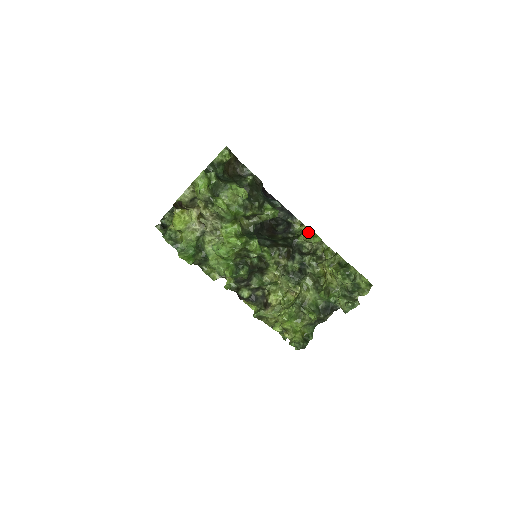
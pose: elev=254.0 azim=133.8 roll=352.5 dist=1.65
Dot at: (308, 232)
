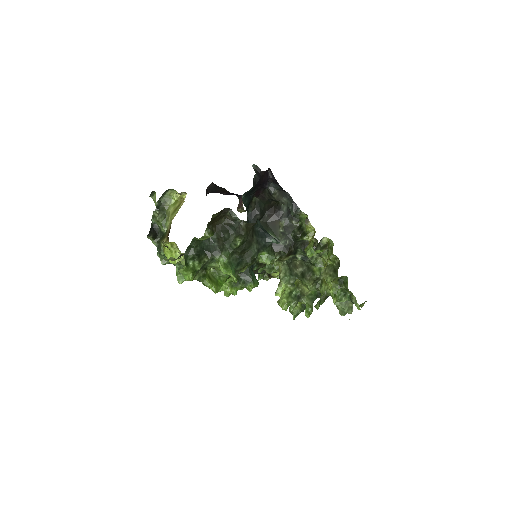
Dot at: (309, 254)
